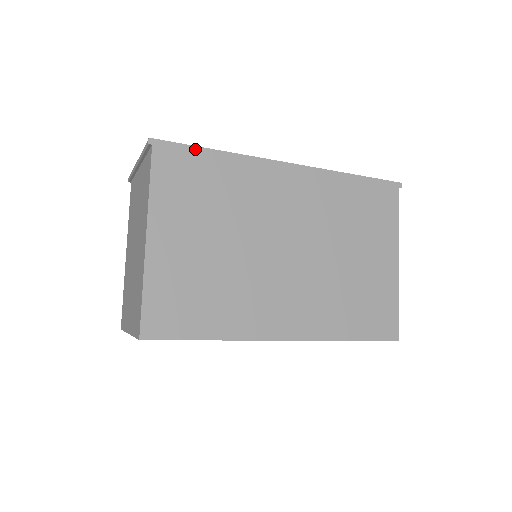
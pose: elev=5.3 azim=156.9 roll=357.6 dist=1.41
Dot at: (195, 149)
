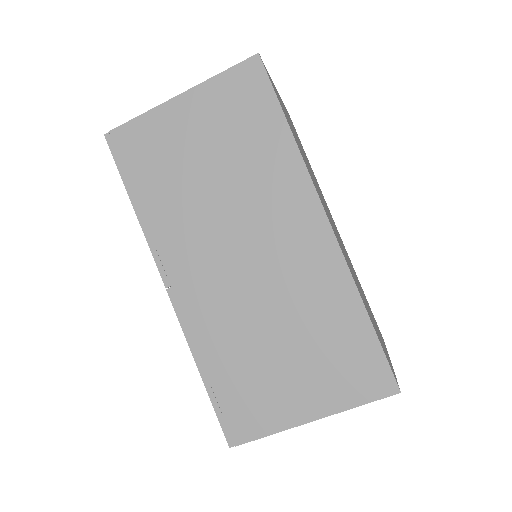
Dot at: (302, 146)
